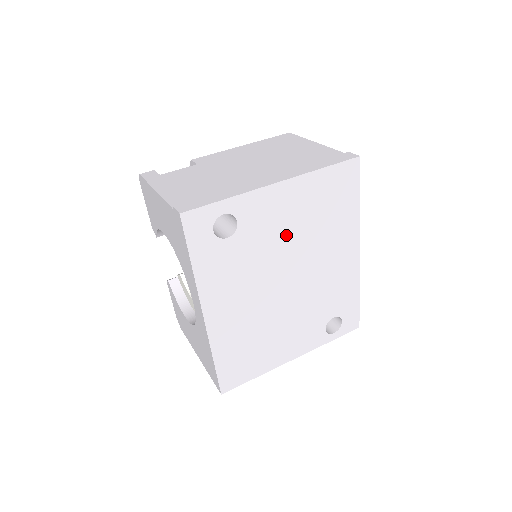
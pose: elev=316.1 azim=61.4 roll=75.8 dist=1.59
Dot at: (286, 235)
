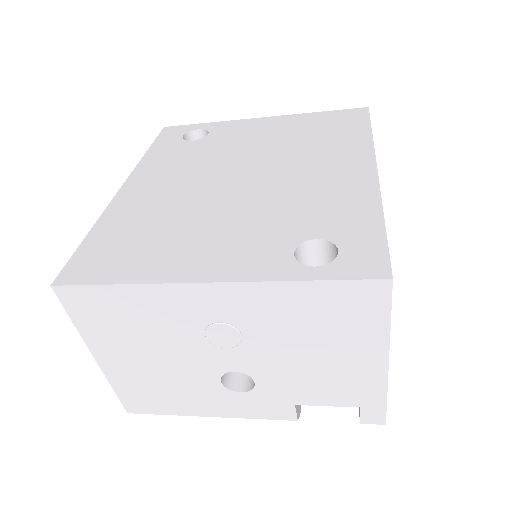
Dot at: (257, 145)
